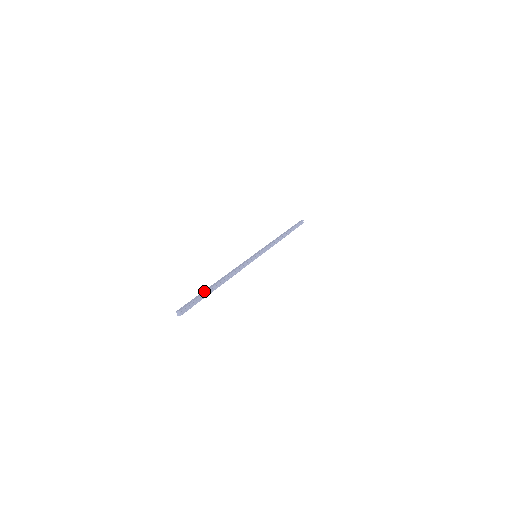
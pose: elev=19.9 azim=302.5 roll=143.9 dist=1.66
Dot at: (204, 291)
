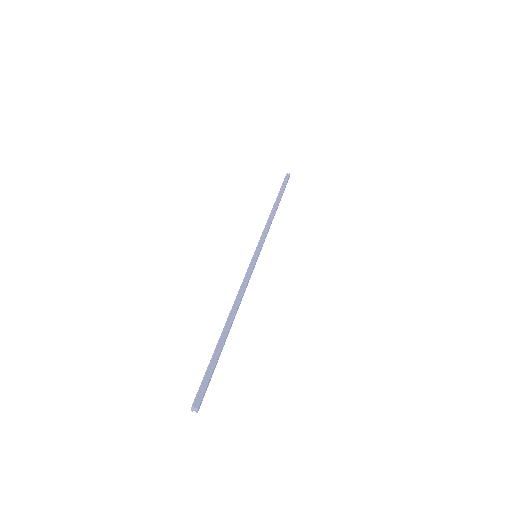
Dot at: (213, 353)
